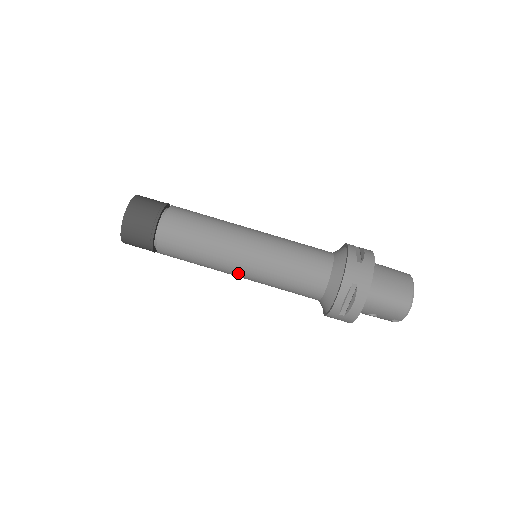
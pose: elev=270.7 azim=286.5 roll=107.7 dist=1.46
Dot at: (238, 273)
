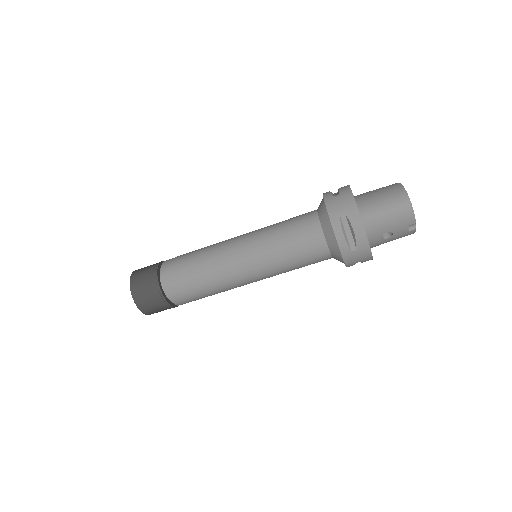
Dot at: (246, 276)
